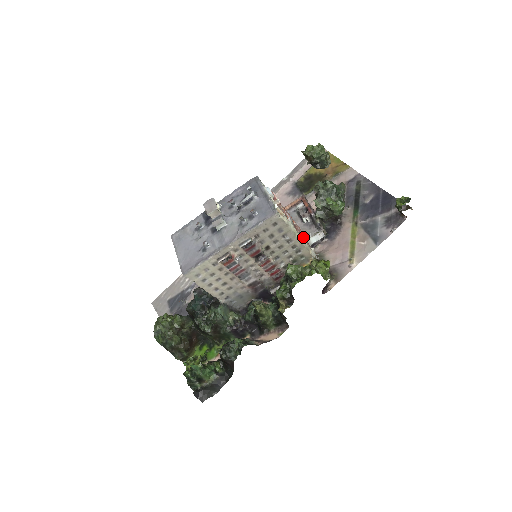
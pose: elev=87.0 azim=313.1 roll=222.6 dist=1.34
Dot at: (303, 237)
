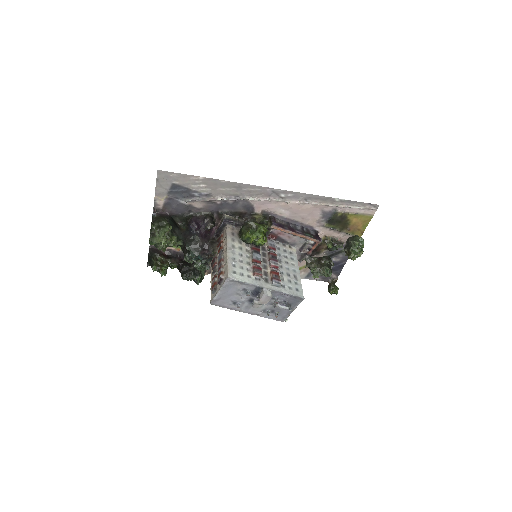
Dot at: occluded
